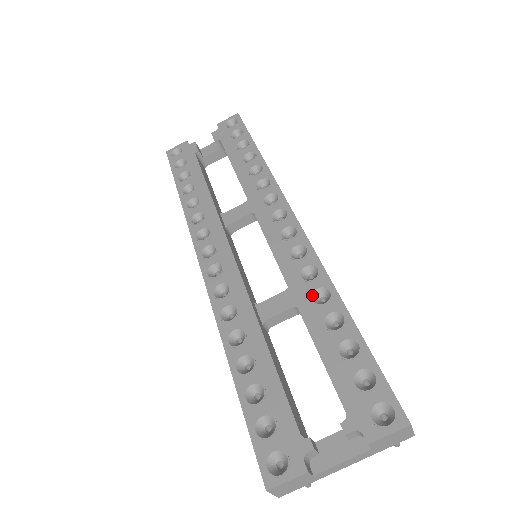
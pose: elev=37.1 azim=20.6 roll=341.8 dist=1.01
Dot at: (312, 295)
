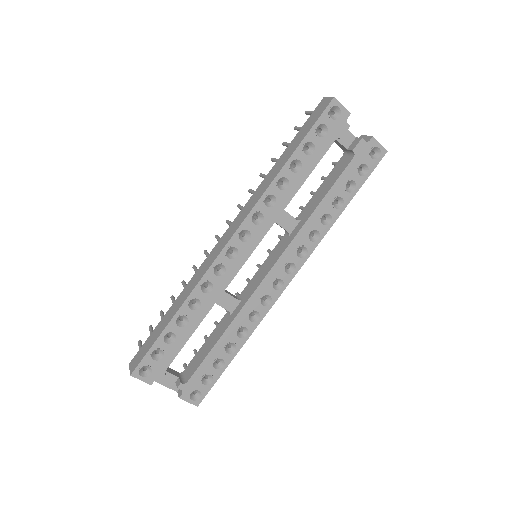
Dot at: (241, 328)
